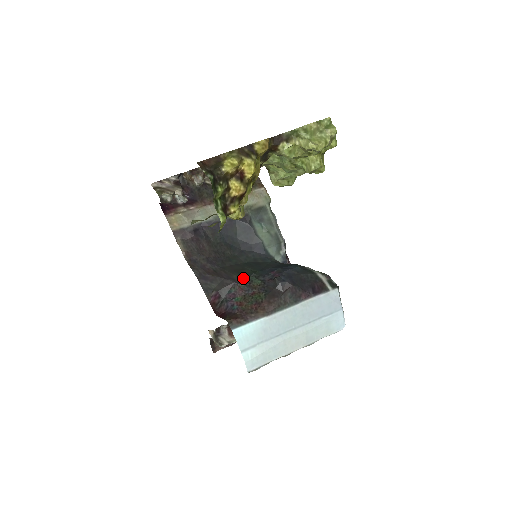
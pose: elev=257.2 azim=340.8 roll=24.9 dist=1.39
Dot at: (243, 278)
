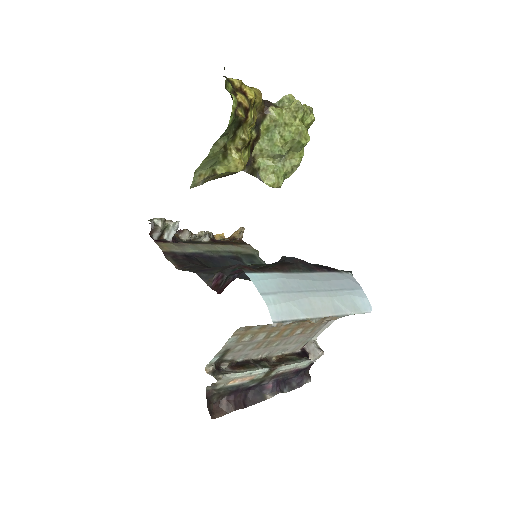
Dot at: occluded
